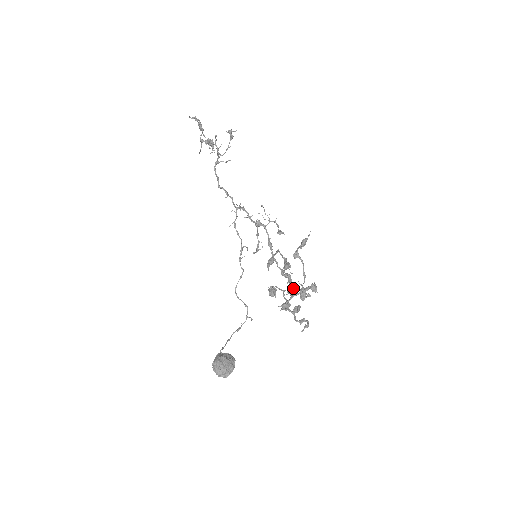
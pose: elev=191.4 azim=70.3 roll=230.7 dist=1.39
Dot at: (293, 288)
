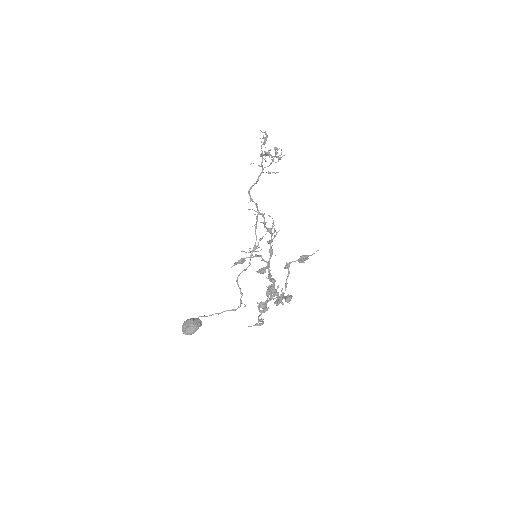
Dot at: (275, 293)
